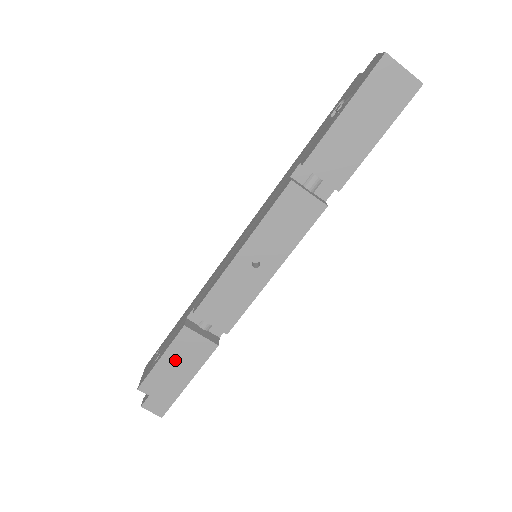
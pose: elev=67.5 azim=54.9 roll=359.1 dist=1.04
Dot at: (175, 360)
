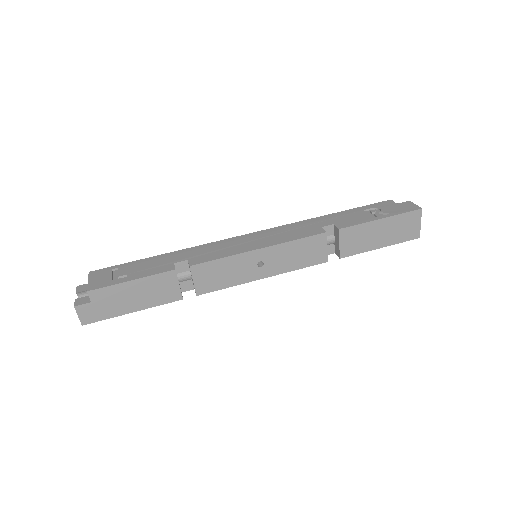
Dot at: (142, 289)
